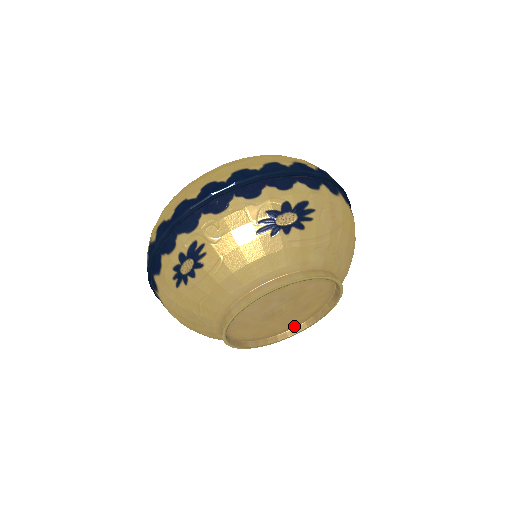
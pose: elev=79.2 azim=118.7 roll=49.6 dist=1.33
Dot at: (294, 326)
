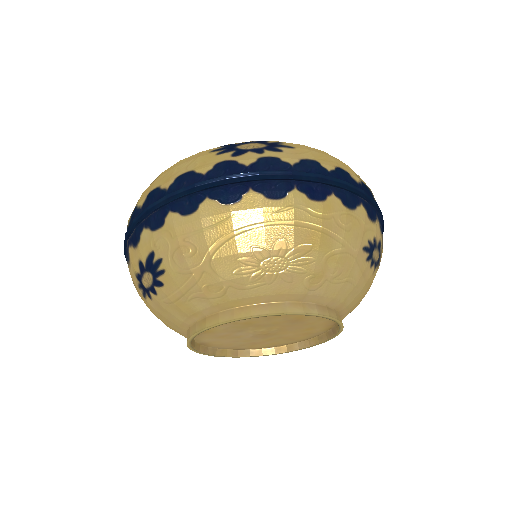
Dot at: (331, 325)
